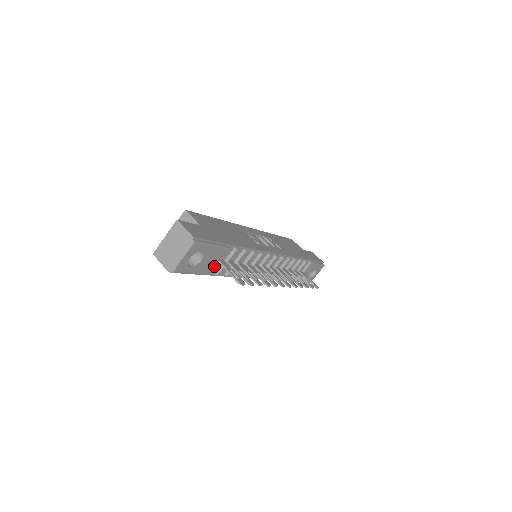
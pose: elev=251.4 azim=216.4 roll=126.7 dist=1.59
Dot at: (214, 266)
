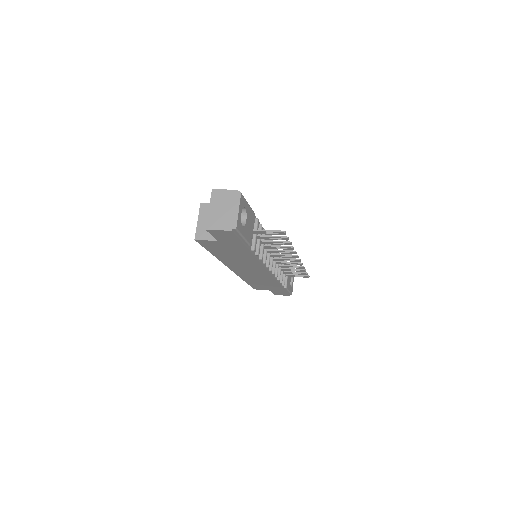
Dot at: occluded
